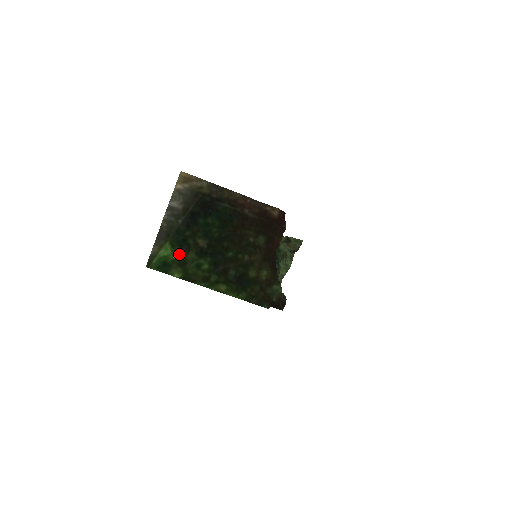
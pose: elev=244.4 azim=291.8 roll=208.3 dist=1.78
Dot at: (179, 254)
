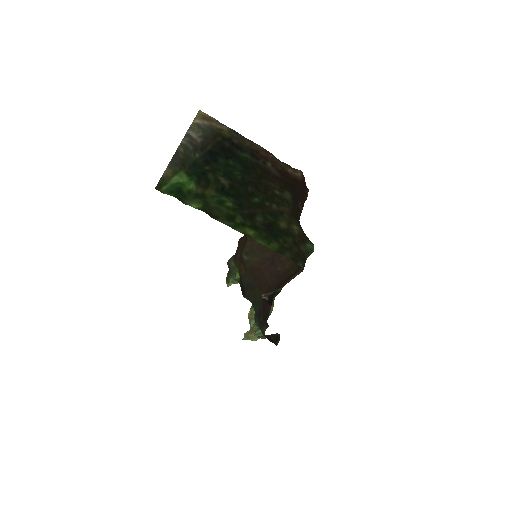
Dot at: (196, 186)
